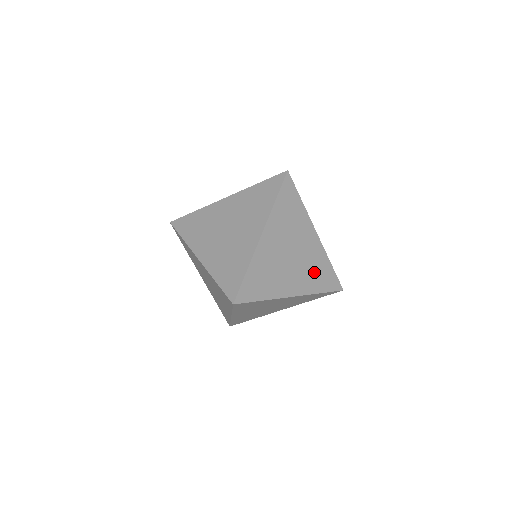
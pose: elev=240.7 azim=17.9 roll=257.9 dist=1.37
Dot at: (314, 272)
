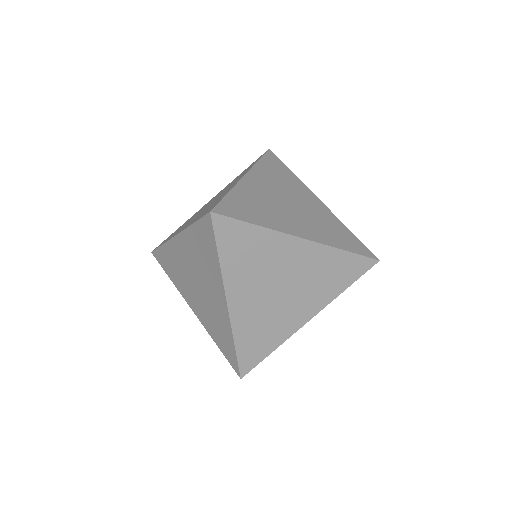
Dot at: (327, 229)
